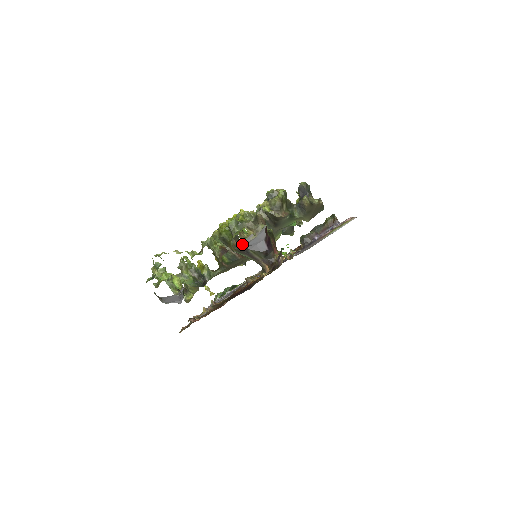
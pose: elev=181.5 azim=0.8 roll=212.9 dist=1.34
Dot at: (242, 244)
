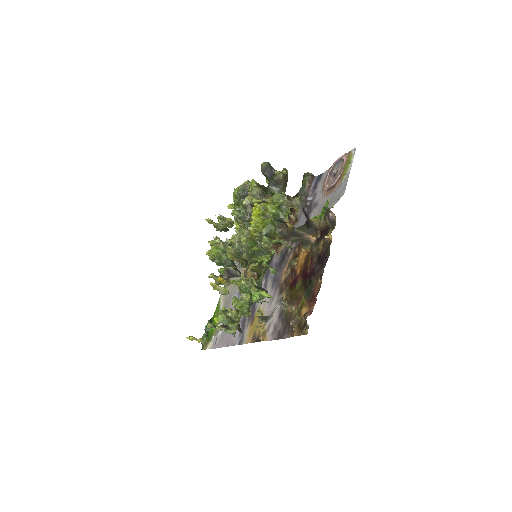
Dot at: occluded
